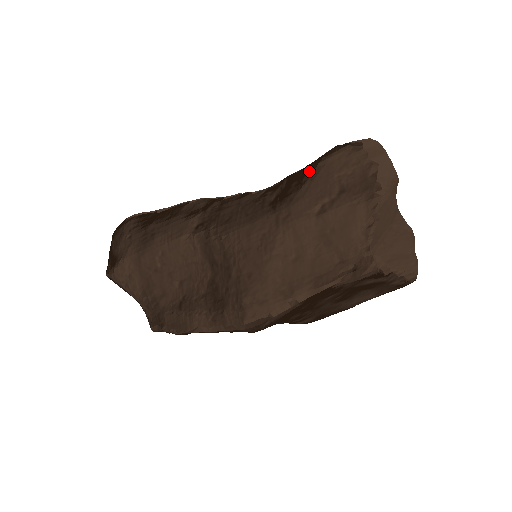
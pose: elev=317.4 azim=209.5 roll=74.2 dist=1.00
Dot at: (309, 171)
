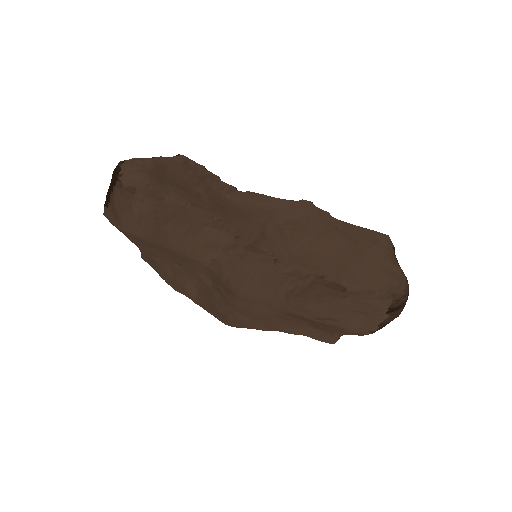
Dot at: (334, 295)
